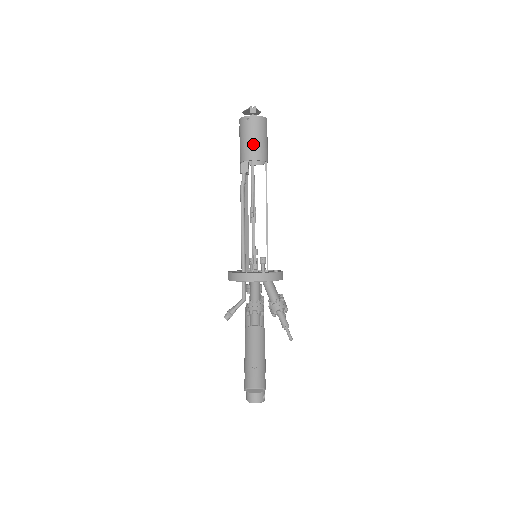
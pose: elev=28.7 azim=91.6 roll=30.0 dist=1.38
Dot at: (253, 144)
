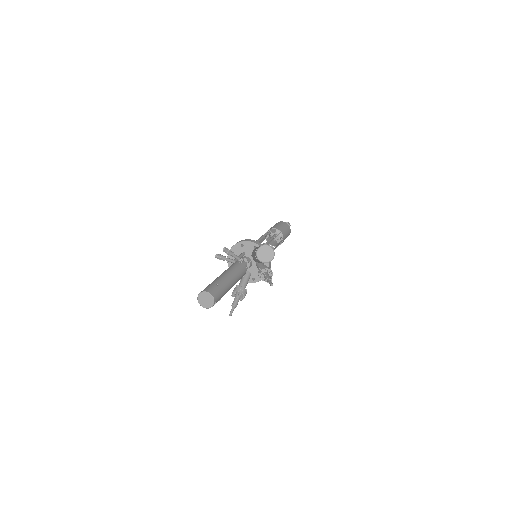
Dot at: (284, 229)
